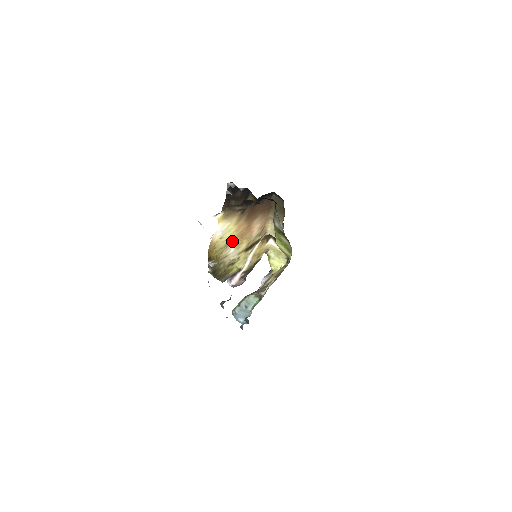
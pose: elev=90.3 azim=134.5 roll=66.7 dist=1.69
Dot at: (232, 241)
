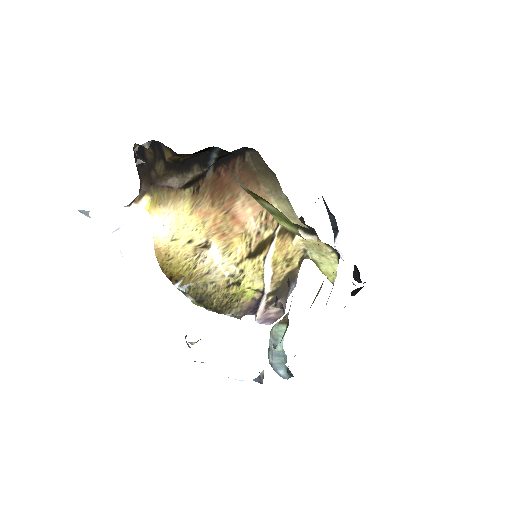
Dot at: (206, 243)
